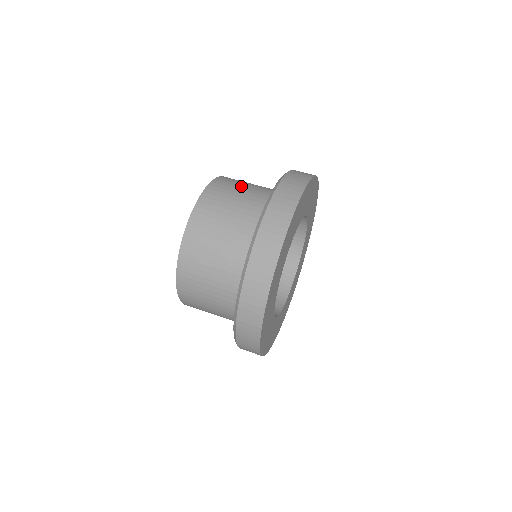
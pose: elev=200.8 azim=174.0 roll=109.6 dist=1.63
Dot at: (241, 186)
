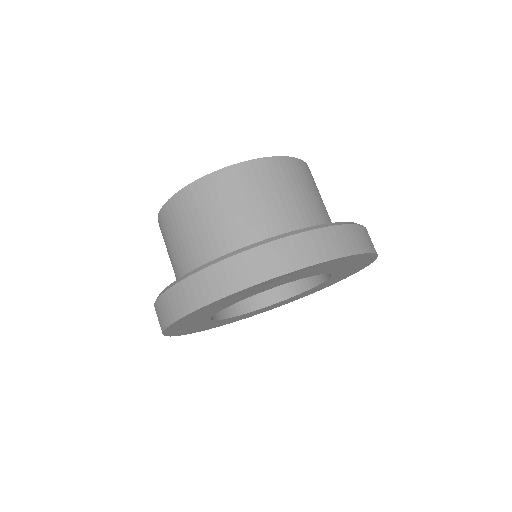
Dot at: (232, 204)
